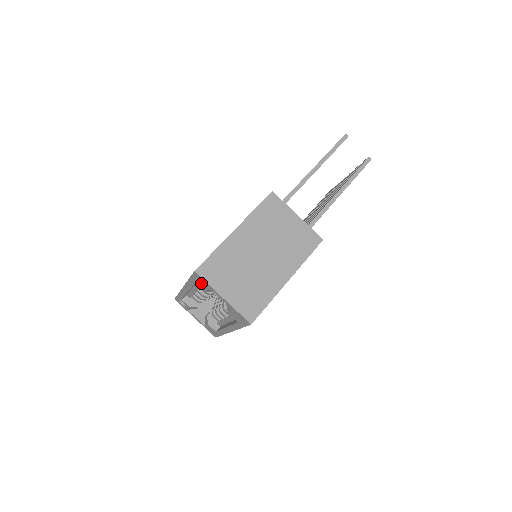
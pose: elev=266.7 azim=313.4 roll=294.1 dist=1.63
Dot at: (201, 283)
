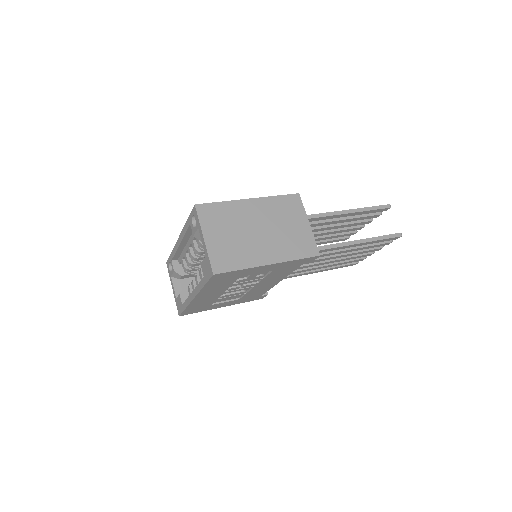
Dot at: (194, 225)
